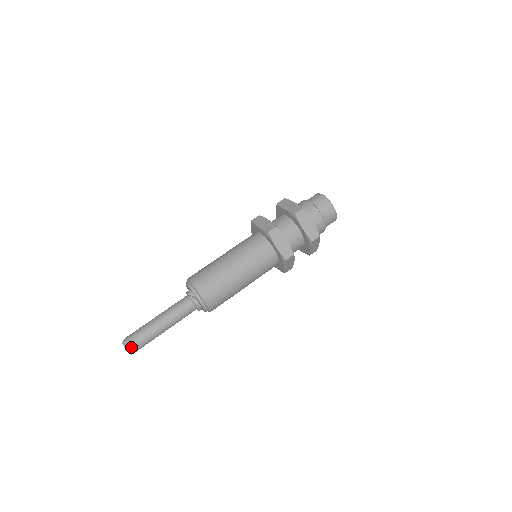
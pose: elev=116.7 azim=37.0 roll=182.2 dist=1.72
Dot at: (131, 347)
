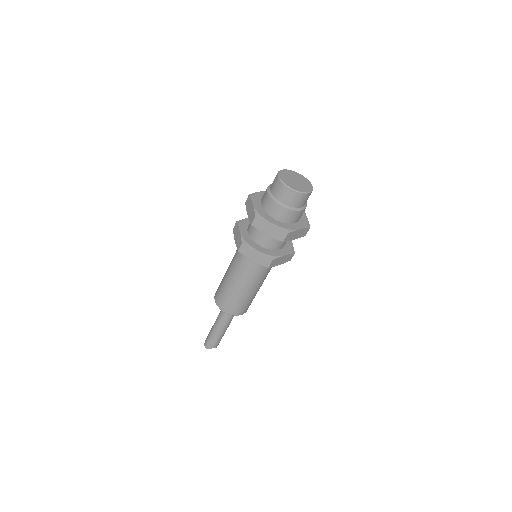
Dot at: (210, 347)
